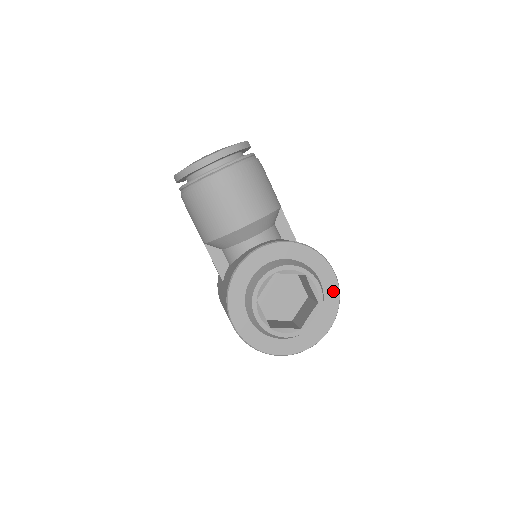
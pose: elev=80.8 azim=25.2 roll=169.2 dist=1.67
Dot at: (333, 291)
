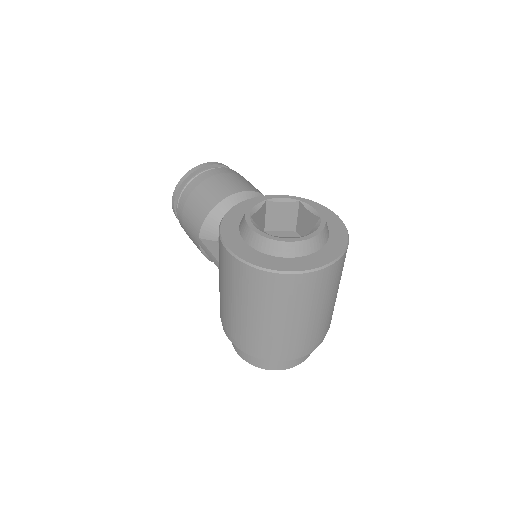
Dot at: (337, 223)
